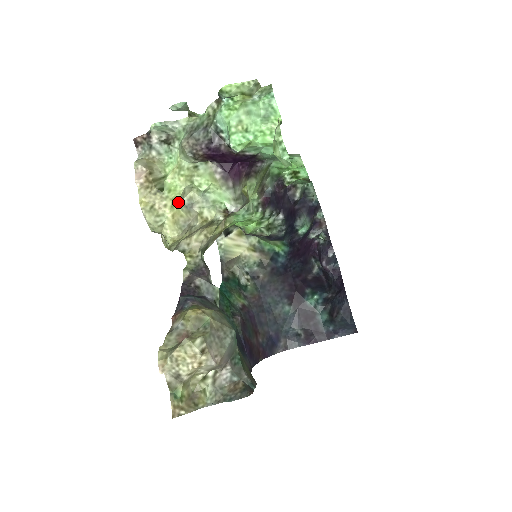
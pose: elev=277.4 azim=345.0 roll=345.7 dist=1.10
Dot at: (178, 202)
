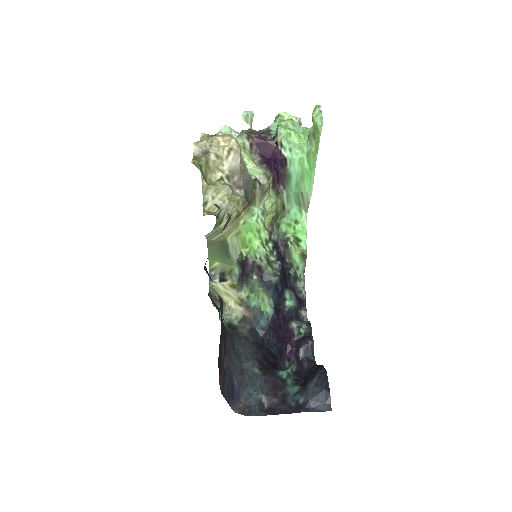
Dot at: occluded
